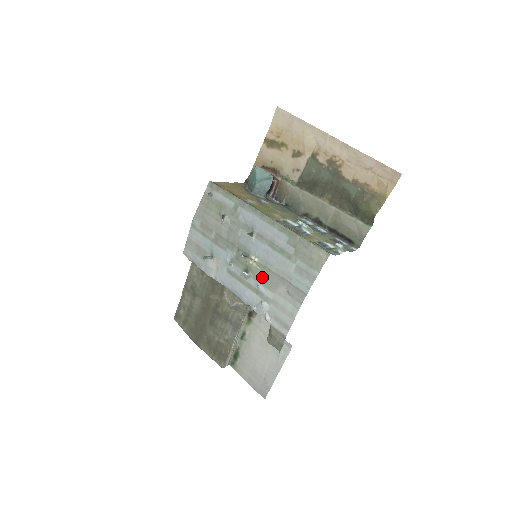
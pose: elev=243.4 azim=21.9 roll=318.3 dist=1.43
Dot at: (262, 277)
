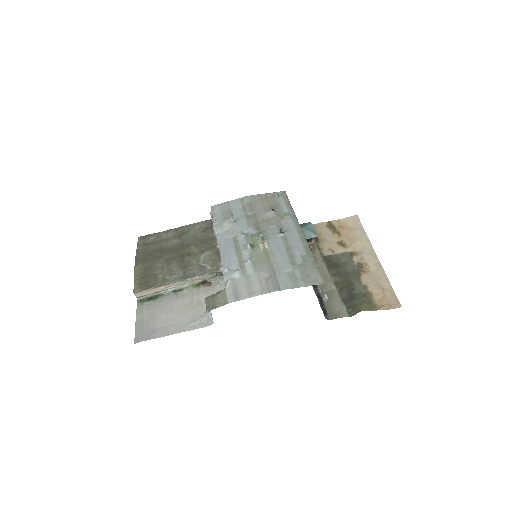
Dot at: (258, 258)
